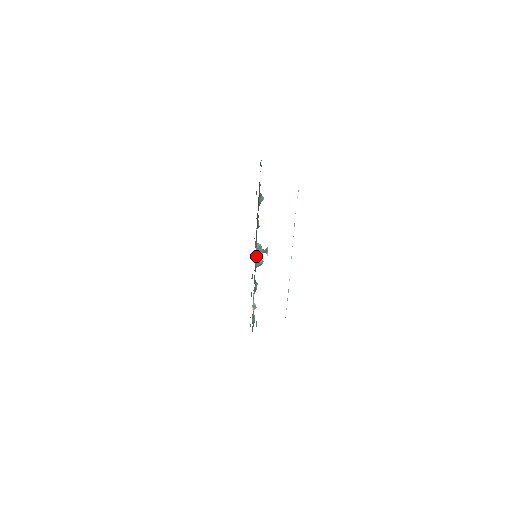
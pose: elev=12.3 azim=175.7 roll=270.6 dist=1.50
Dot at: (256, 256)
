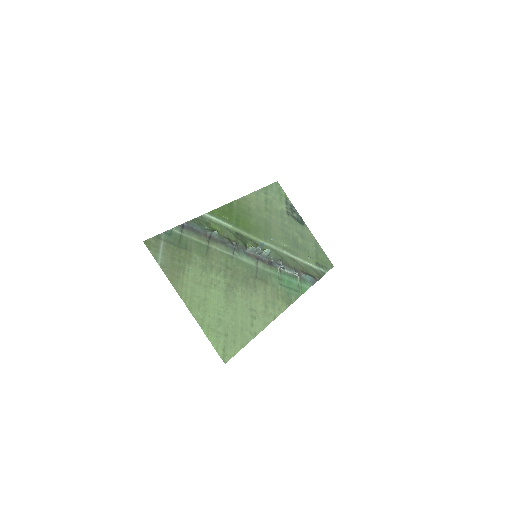
Dot at: (258, 254)
